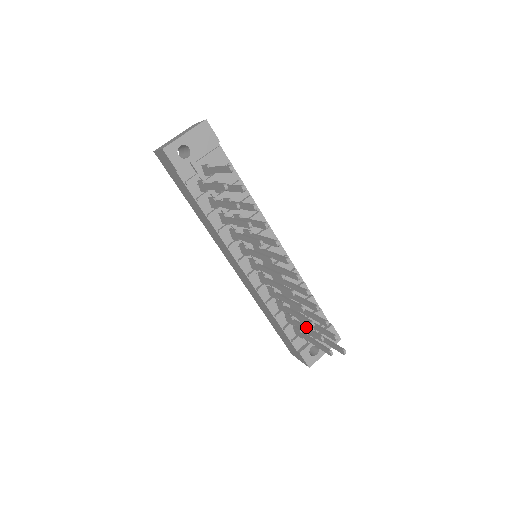
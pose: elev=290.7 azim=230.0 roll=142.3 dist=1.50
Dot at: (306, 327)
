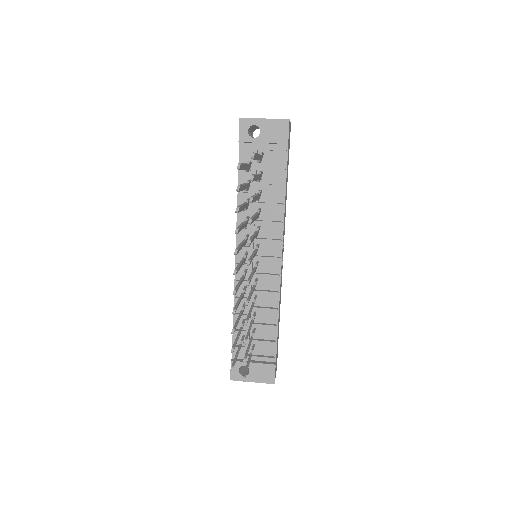
Dot at: (238, 336)
